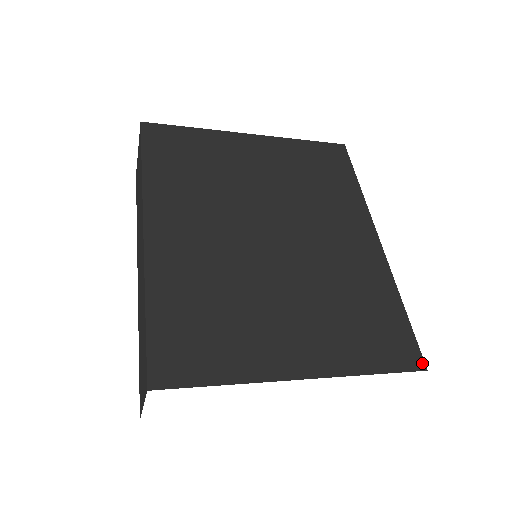
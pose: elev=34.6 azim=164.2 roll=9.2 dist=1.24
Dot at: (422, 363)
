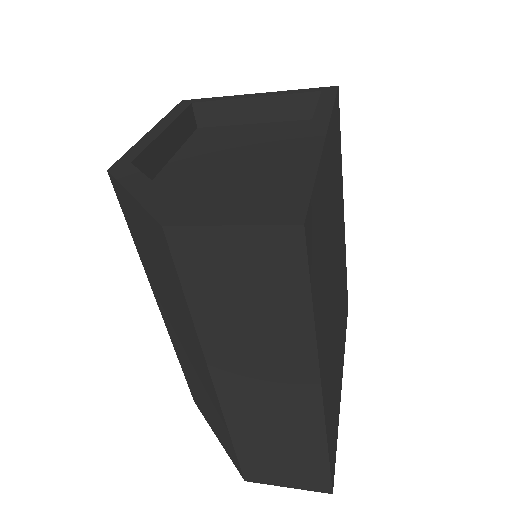
Dot at: occluded
